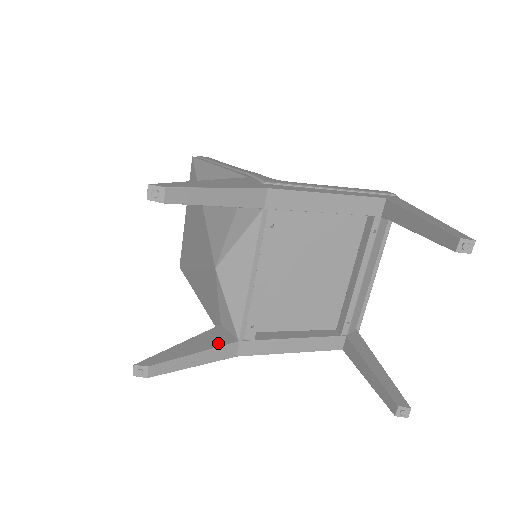
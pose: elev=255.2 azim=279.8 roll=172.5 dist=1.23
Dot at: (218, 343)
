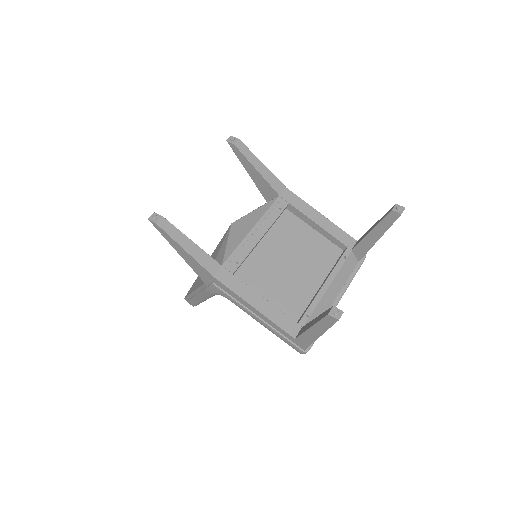
Dot at: (208, 256)
